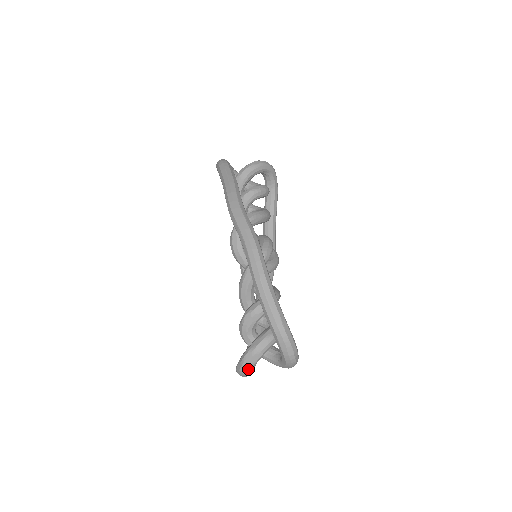
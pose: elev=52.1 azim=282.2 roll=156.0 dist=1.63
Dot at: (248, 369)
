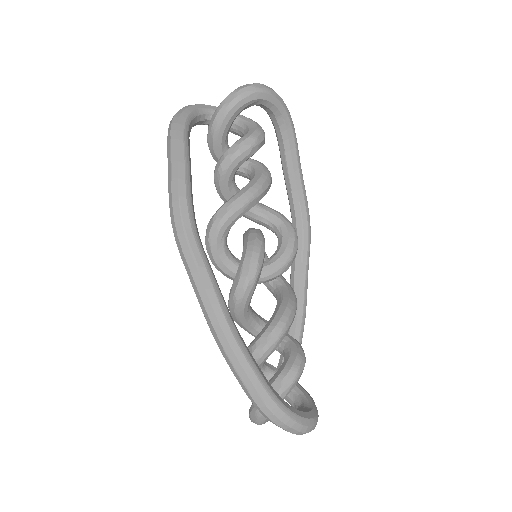
Dot at: (260, 424)
